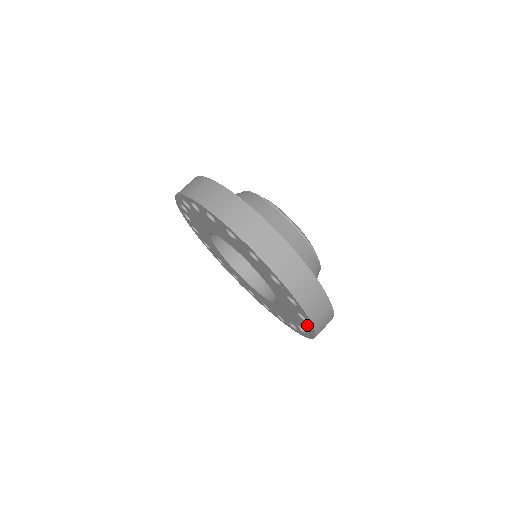
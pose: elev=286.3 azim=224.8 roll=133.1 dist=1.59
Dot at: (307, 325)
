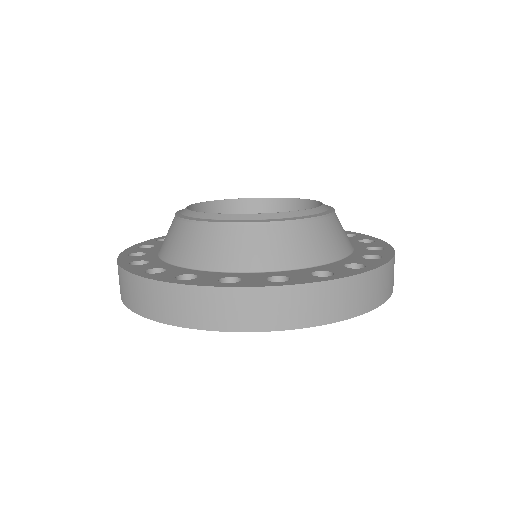
Dot at: occluded
